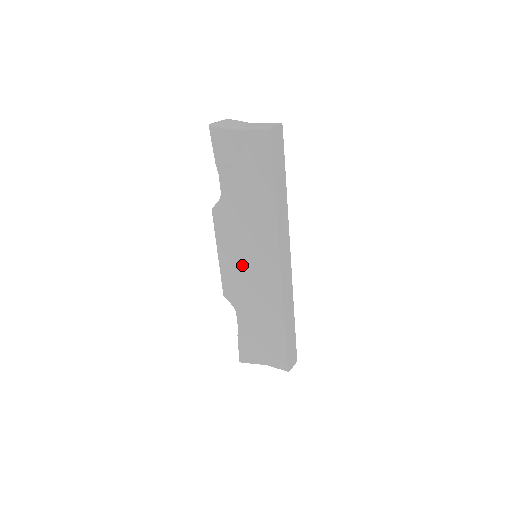
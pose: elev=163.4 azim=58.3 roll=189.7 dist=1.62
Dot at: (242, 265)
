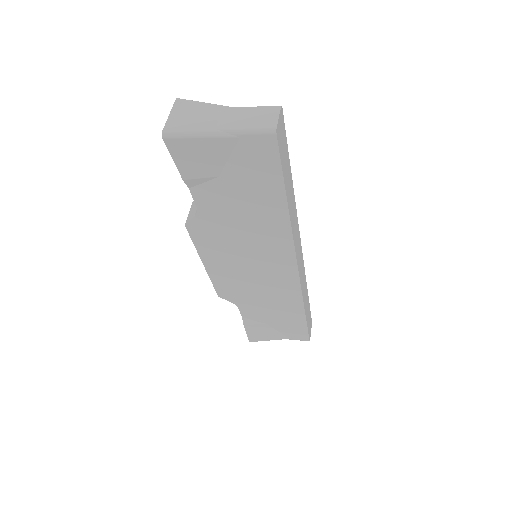
Dot at: (242, 272)
